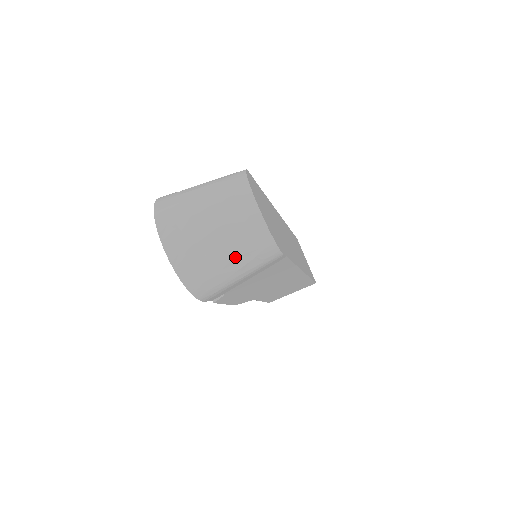
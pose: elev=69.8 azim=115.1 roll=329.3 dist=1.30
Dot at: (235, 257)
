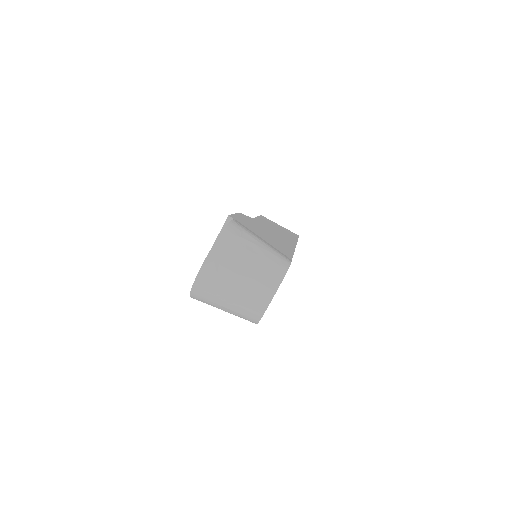
Dot at: (231, 309)
